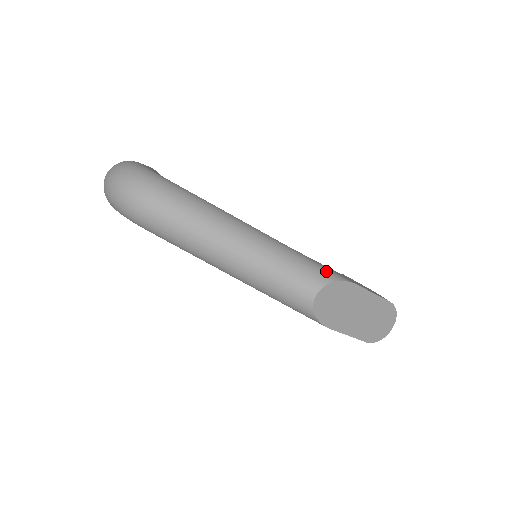
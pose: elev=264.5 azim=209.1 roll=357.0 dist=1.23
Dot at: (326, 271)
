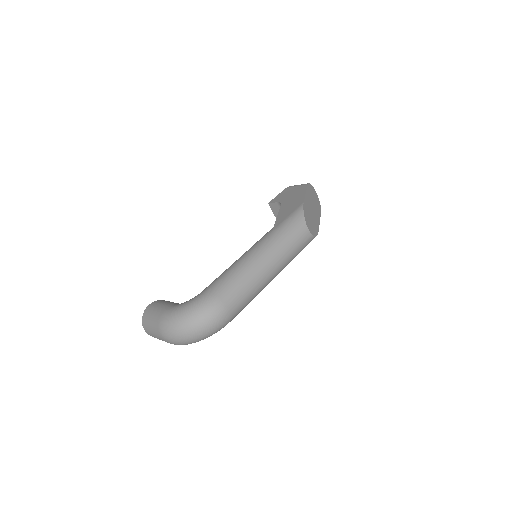
Dot at: (295, 217)
